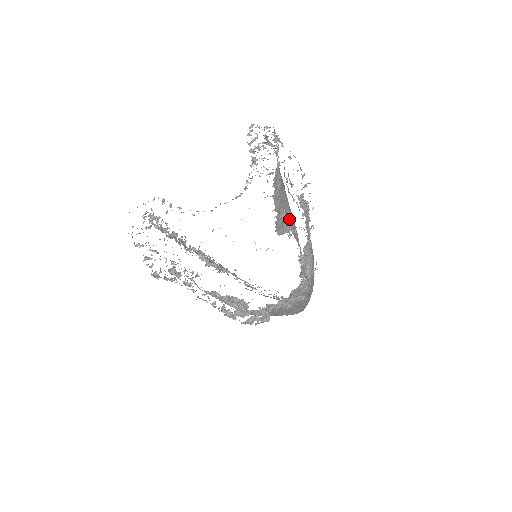
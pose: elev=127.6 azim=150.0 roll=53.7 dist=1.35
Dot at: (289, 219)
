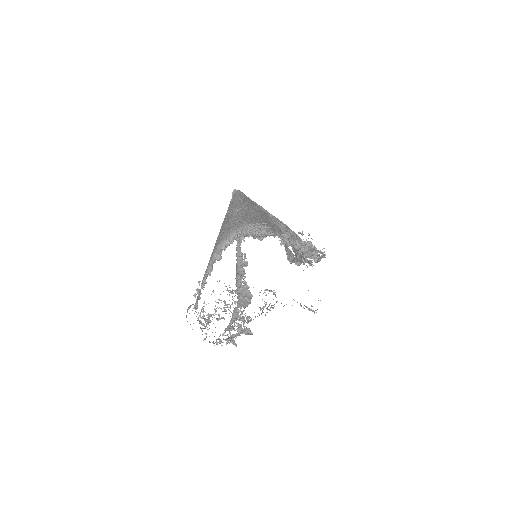
Dot at: occluded
